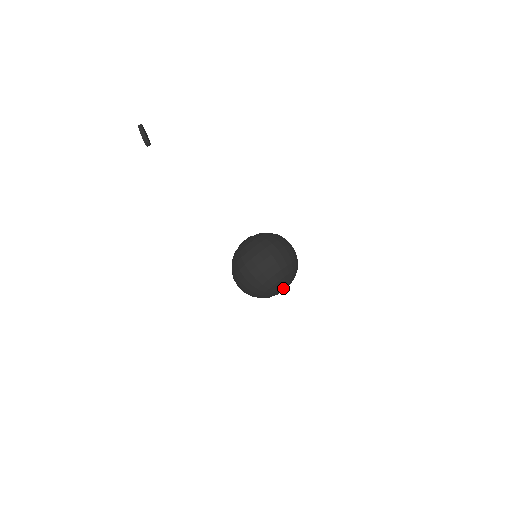
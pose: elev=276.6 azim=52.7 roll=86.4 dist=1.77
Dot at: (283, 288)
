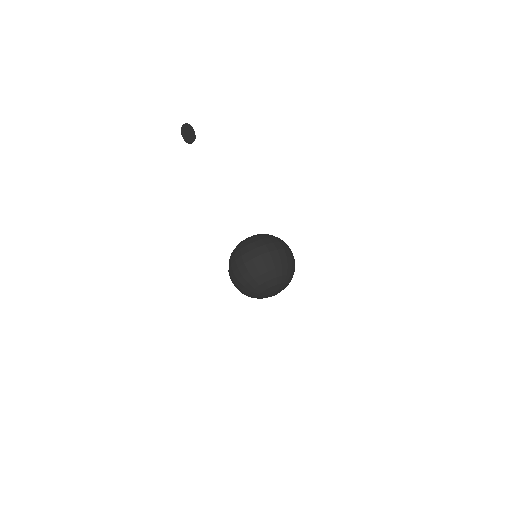
Dot at: (267, 293)
